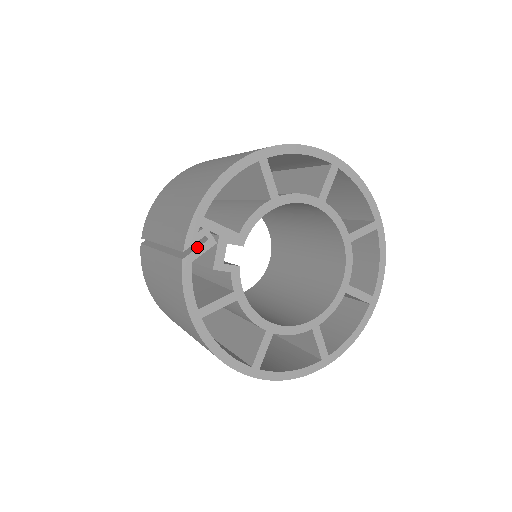
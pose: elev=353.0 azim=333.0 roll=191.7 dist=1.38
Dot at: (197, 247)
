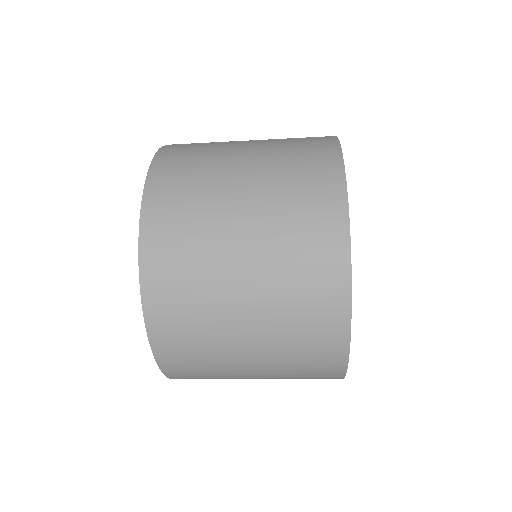
Dot at: occluded
